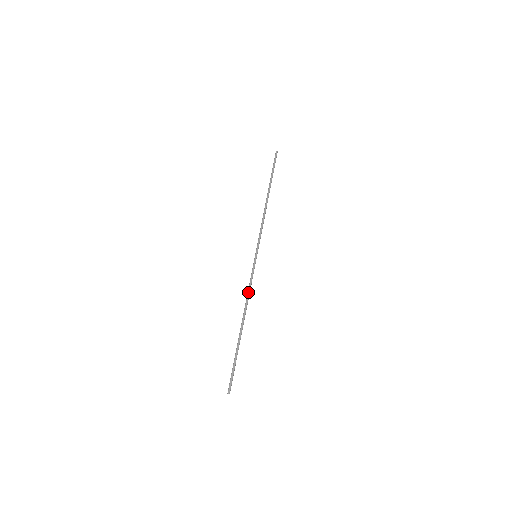
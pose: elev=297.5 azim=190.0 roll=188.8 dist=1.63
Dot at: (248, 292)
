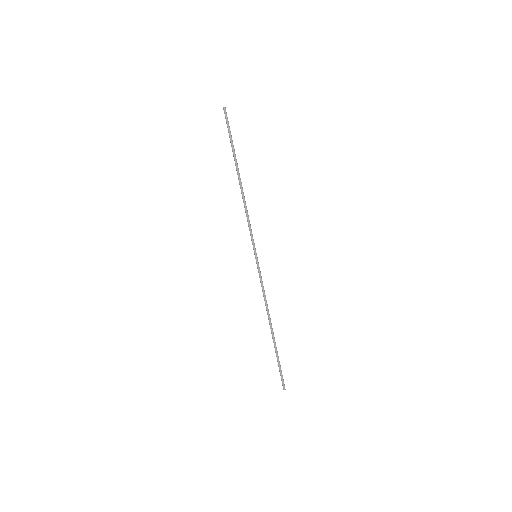
Dot at: occluded
